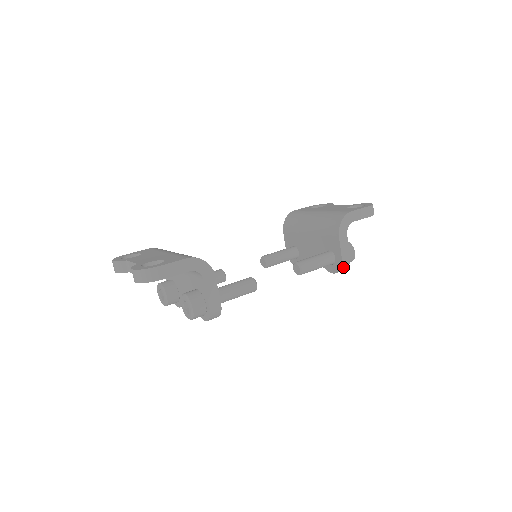
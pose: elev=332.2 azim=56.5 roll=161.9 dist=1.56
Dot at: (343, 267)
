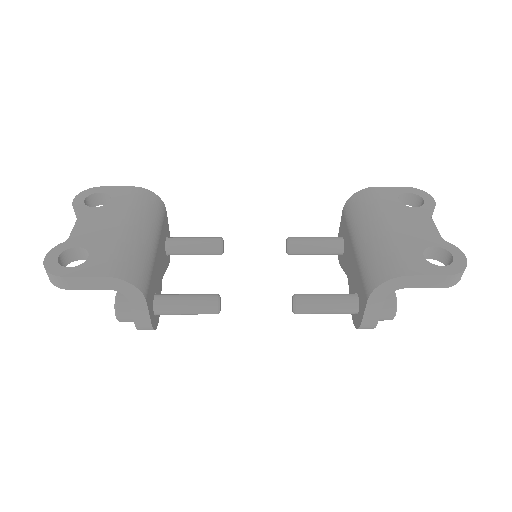
Dot at: (362, 328)
